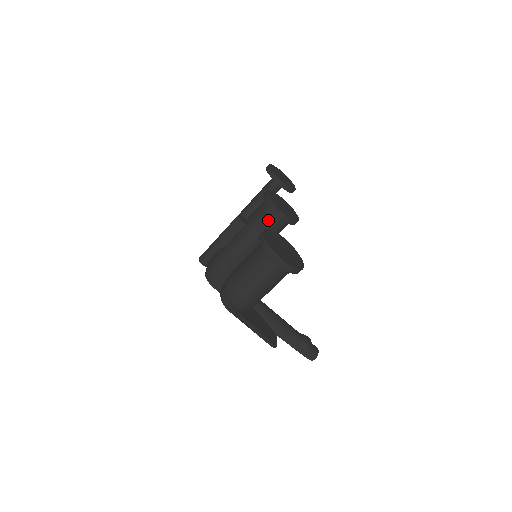
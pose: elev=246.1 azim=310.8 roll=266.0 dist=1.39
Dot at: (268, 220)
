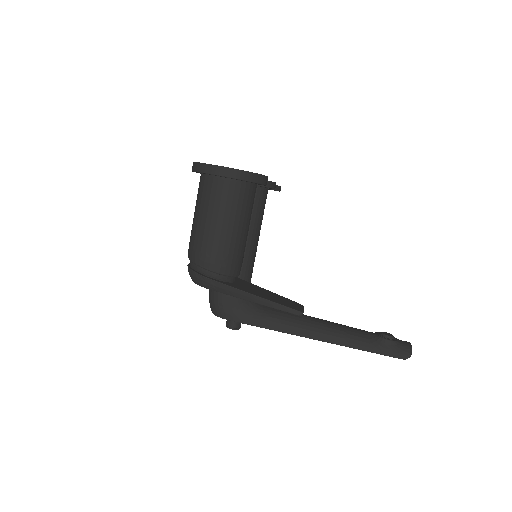
Dot at: occluded
